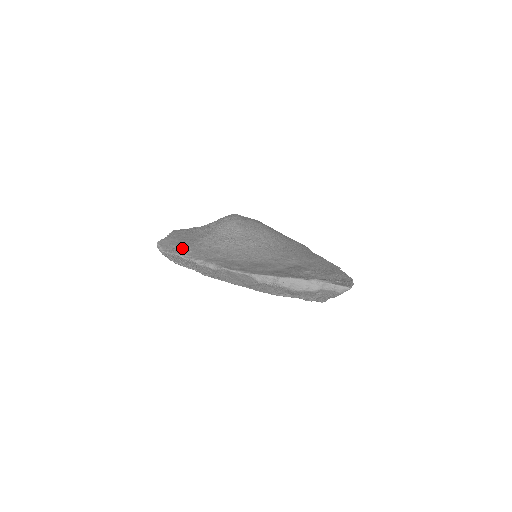
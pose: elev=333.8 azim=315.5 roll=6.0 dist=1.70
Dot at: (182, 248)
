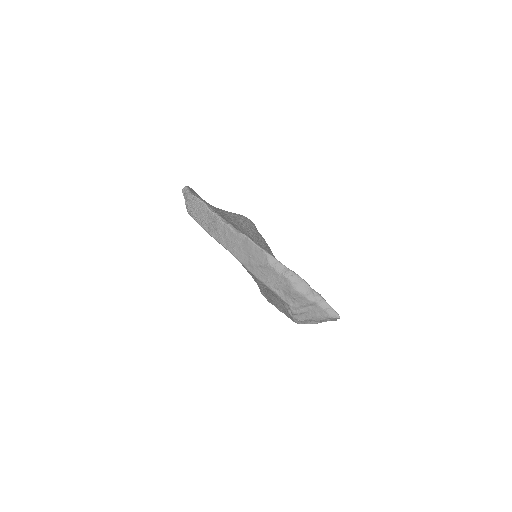
Dot at: (208, 203)
